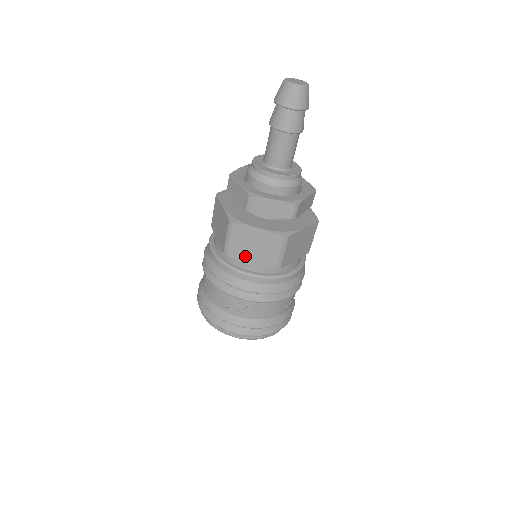
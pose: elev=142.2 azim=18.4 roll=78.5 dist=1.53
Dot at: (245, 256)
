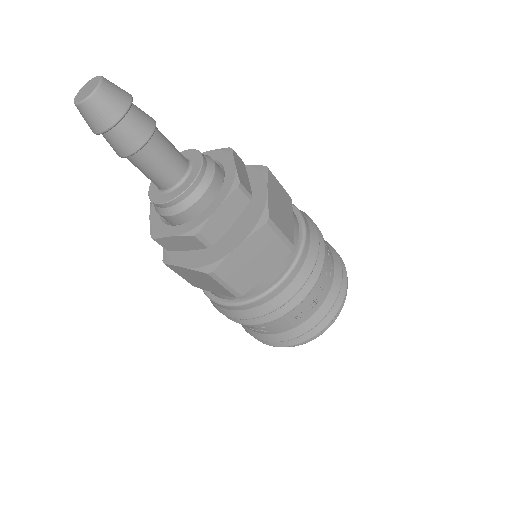
Dot at: (205, 288)
